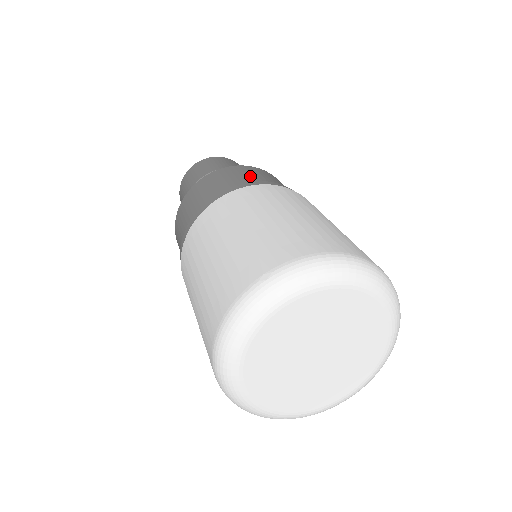
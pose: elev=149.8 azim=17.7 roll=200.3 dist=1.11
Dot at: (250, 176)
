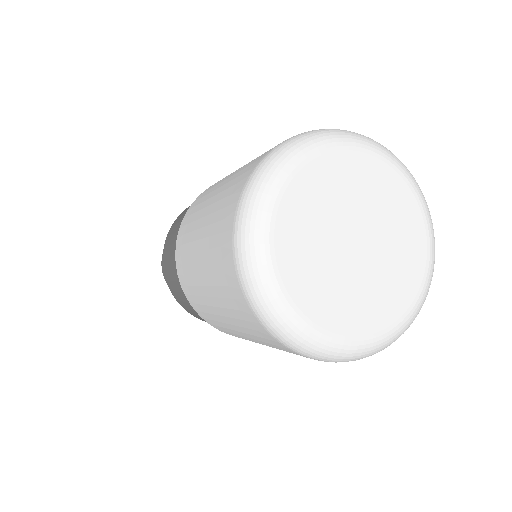
Dot at: occluded
